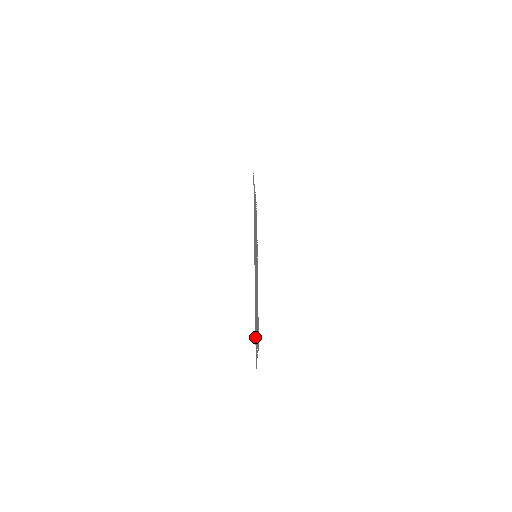
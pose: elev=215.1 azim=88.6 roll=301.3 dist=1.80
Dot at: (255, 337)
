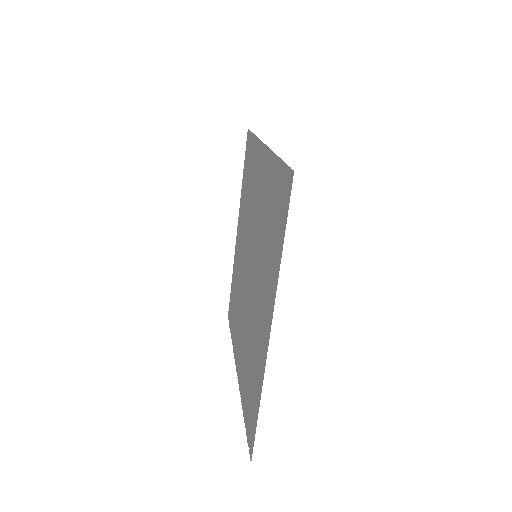
Dot at: (256, 417)
